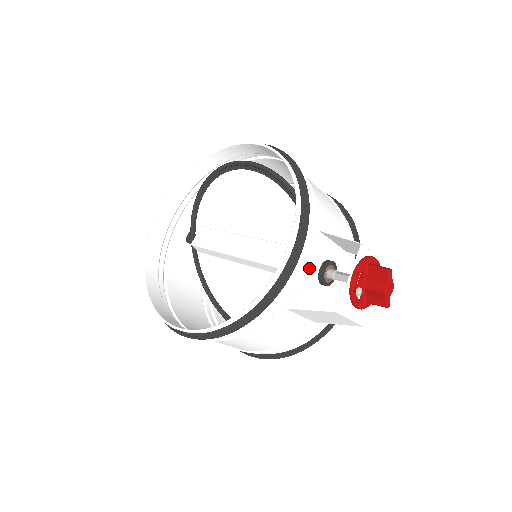
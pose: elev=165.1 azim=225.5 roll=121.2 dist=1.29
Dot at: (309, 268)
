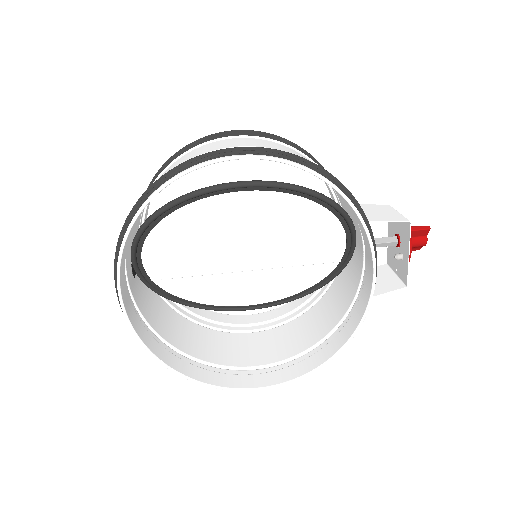
Dot at: (362, 261)
